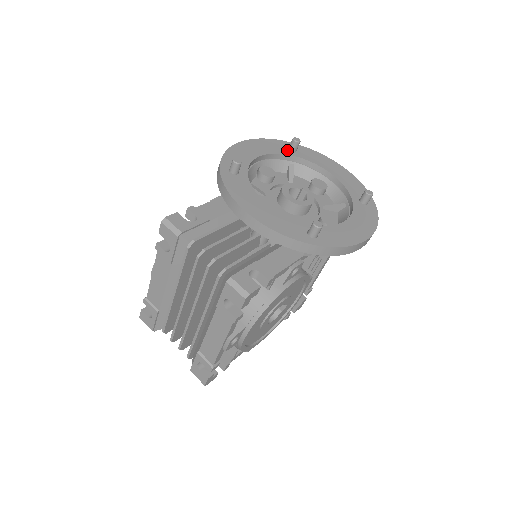
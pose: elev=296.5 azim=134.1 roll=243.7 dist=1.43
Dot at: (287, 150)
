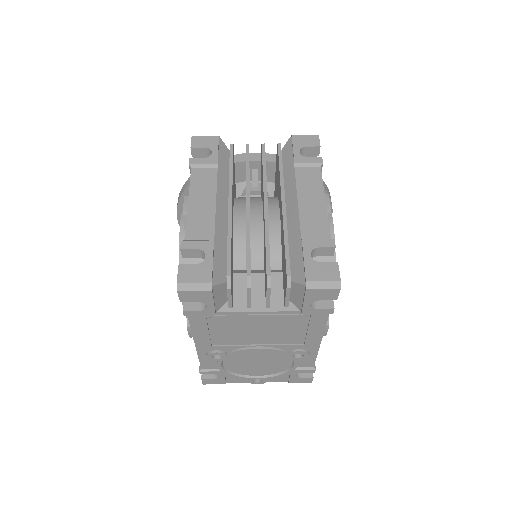
Dot at: occluded
